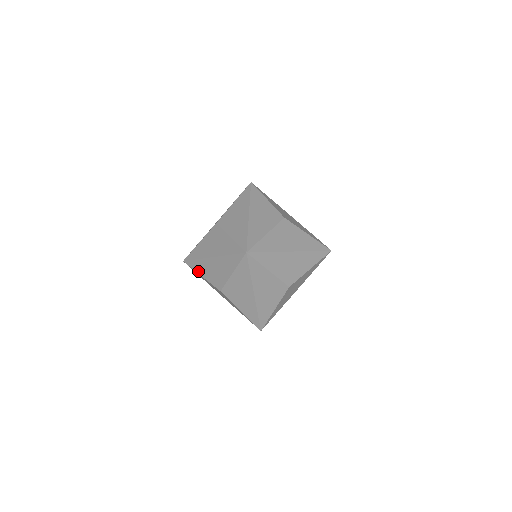
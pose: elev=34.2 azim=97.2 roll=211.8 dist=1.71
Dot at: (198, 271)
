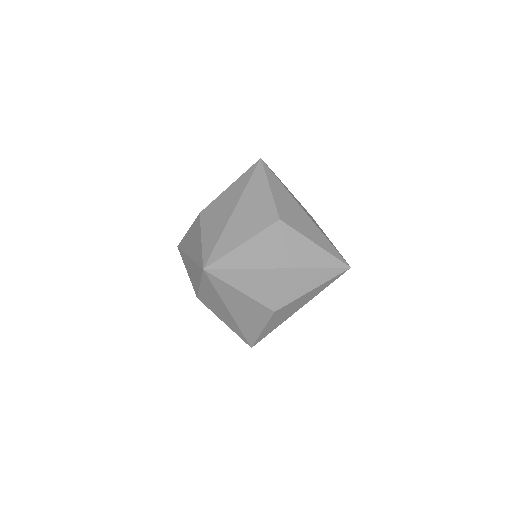
Dot at: (184, 264)
